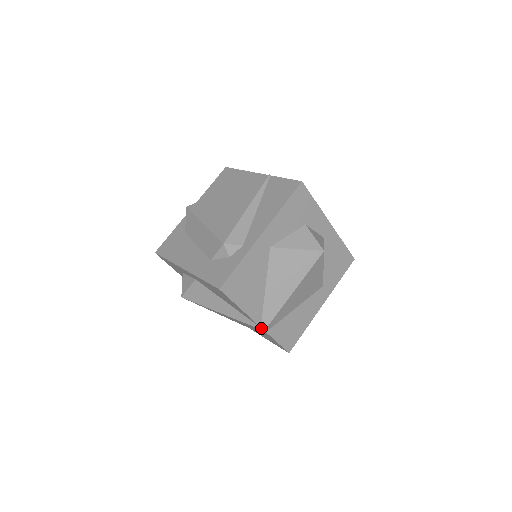
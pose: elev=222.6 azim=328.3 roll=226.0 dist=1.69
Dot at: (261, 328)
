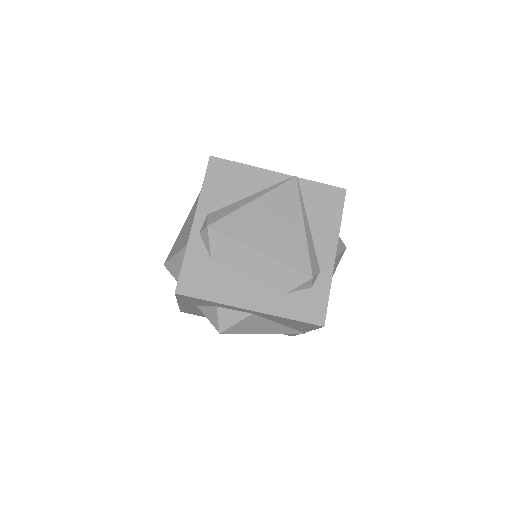
Dot at: (303, 333)
